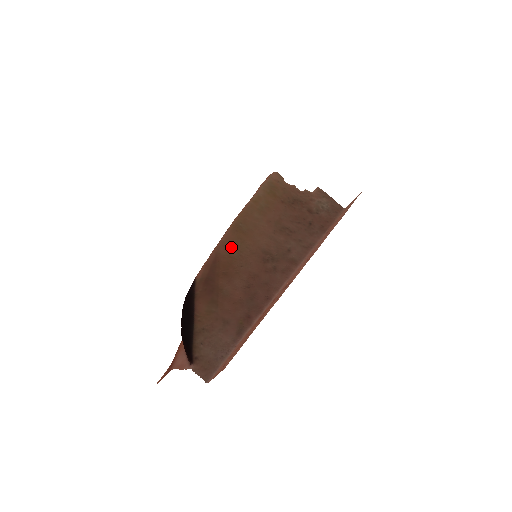
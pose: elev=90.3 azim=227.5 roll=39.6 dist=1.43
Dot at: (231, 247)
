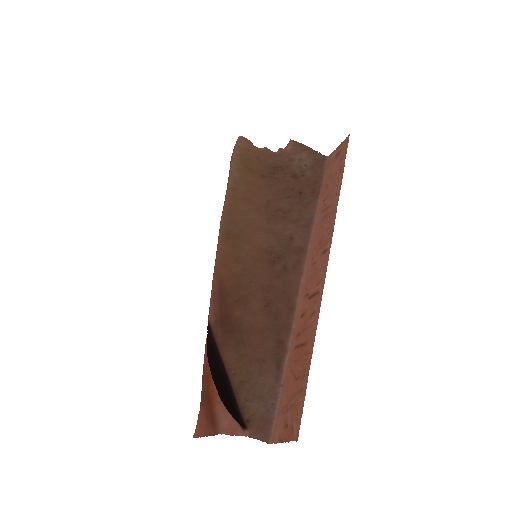
Dot at: (231, 263)
